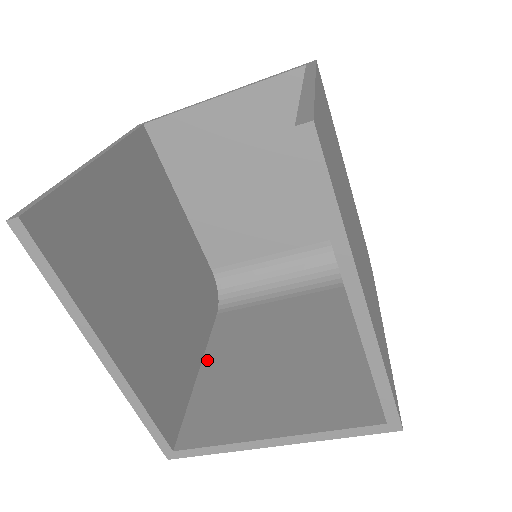
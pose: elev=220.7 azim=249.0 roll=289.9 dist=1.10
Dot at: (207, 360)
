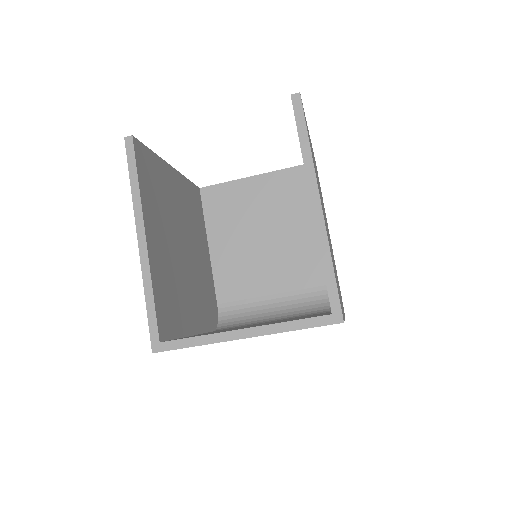
Dot at: (199, 334)
